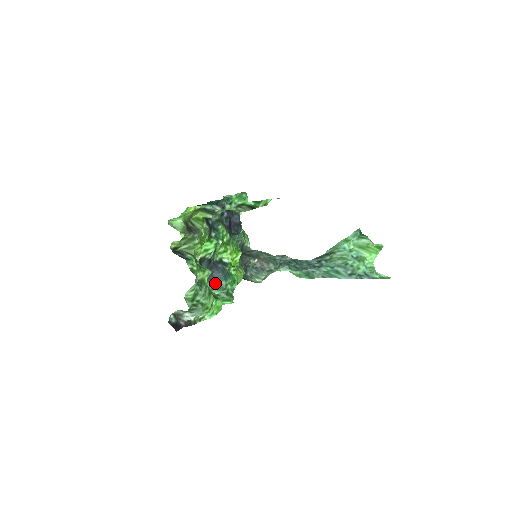
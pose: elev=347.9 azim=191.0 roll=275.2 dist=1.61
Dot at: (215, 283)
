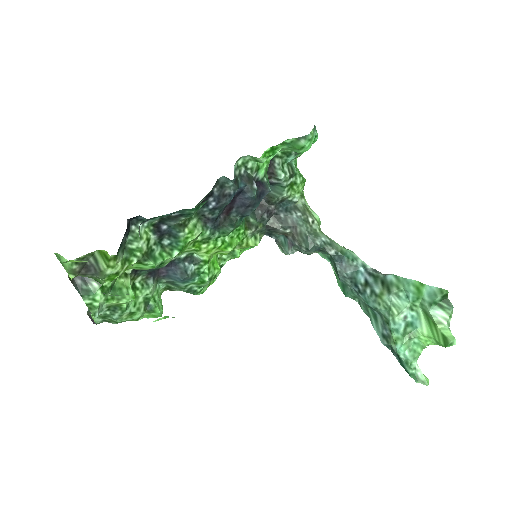
Dot at: (169, 281)
